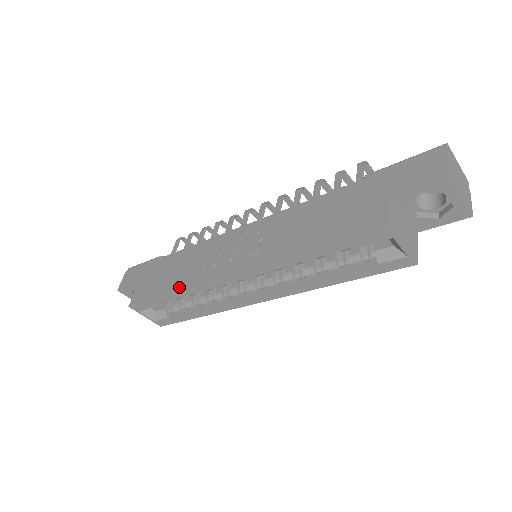
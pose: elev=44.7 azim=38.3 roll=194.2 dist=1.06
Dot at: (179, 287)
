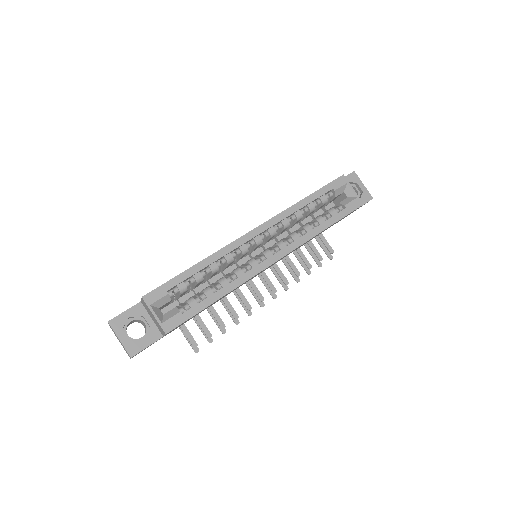
Dot at: (204, 259)
